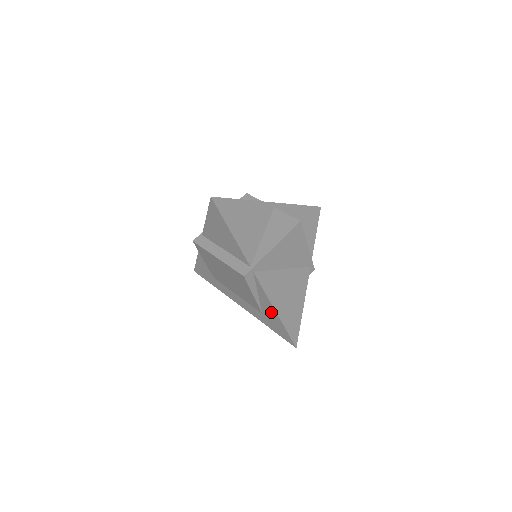
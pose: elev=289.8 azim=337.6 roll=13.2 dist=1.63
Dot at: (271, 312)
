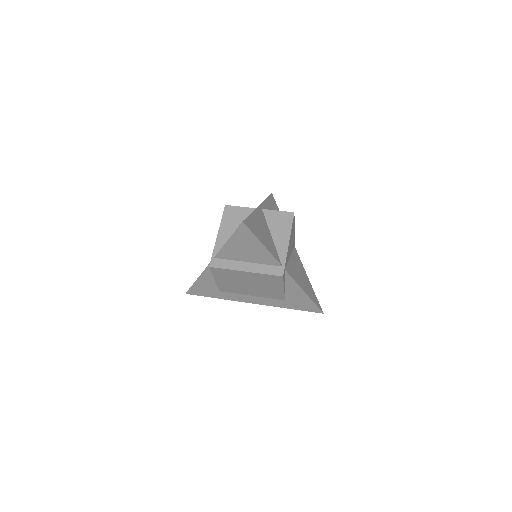
Dot at: (299, 295)
